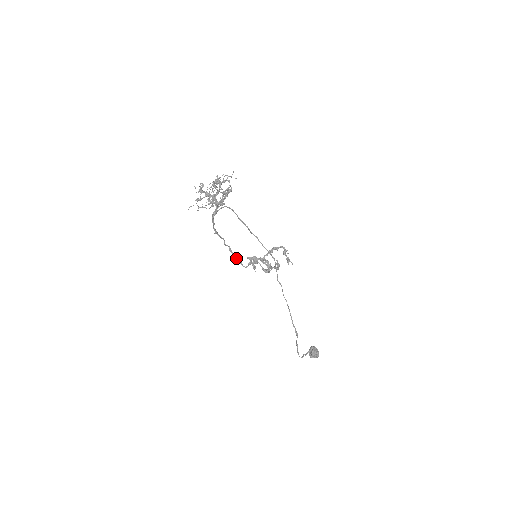
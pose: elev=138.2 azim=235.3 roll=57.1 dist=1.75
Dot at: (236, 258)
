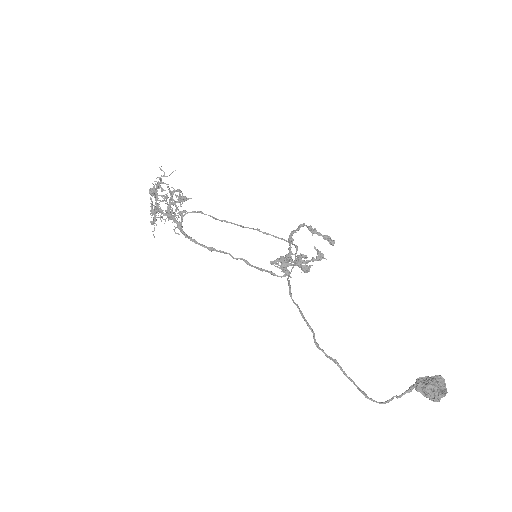
Dot at: (261, 270)
